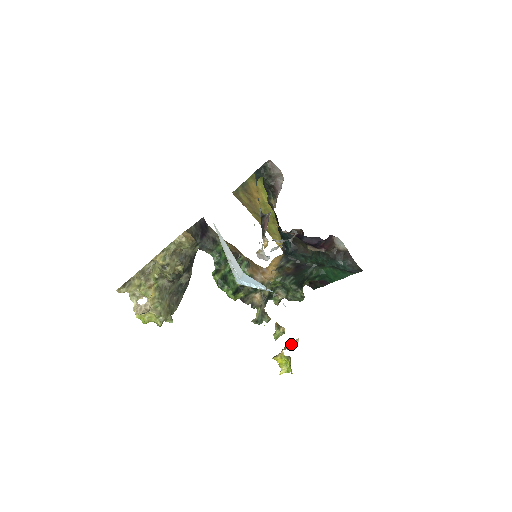
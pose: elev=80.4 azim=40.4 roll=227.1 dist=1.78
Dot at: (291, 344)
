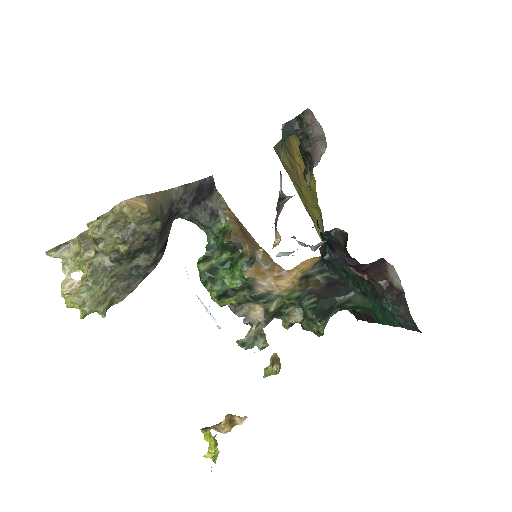
Dot at: (230, 422)
